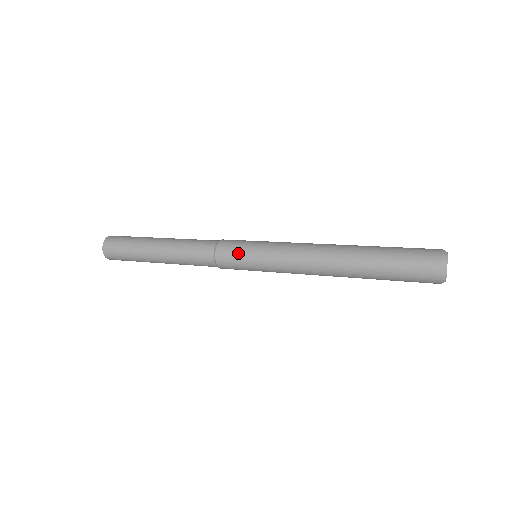
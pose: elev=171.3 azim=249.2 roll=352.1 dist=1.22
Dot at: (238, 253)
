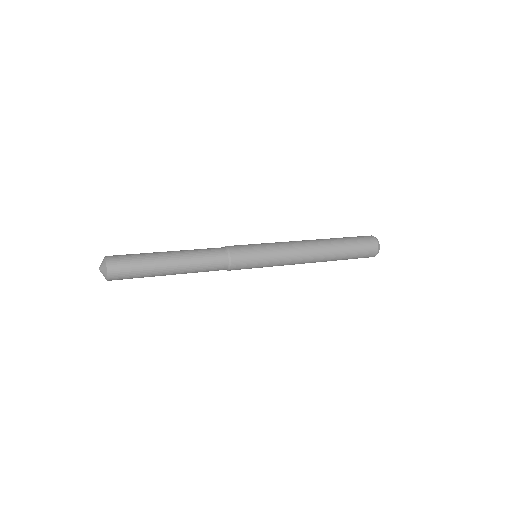
Dot at: (250, 255)
